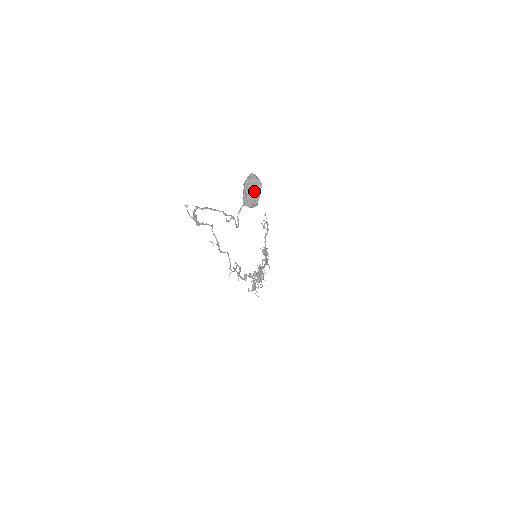
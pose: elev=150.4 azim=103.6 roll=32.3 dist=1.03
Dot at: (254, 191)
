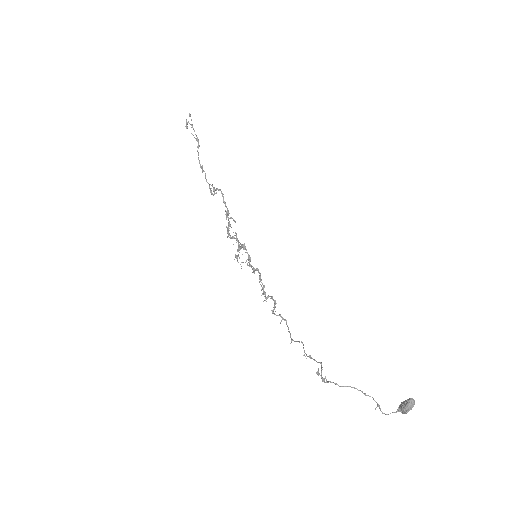
Dot at: (411, 409)
